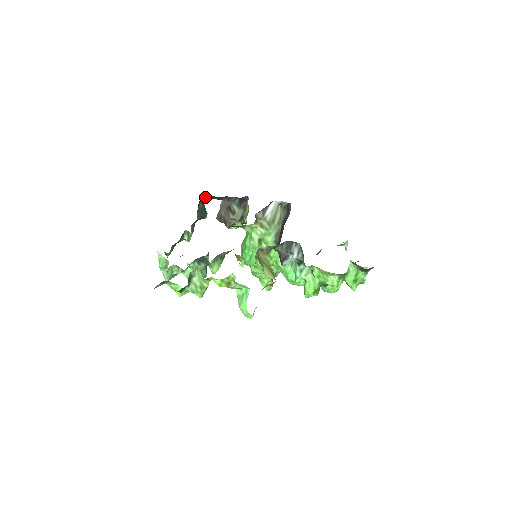
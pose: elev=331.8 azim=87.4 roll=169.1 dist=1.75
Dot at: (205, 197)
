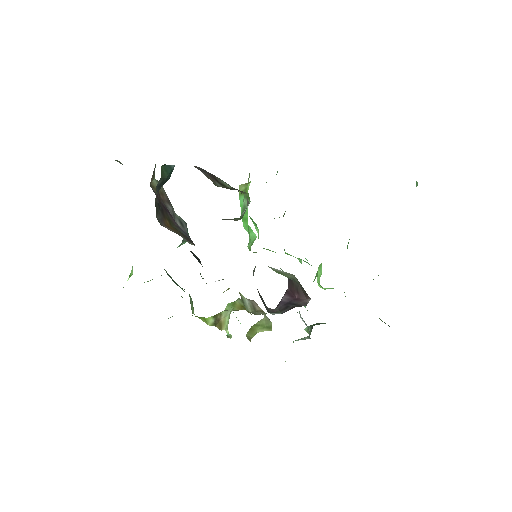
Dot at: occluded
